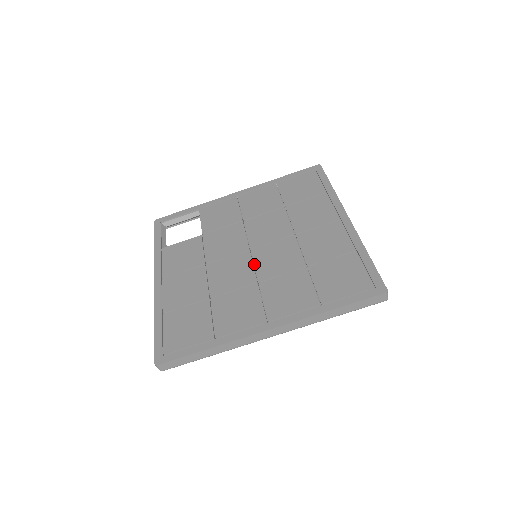
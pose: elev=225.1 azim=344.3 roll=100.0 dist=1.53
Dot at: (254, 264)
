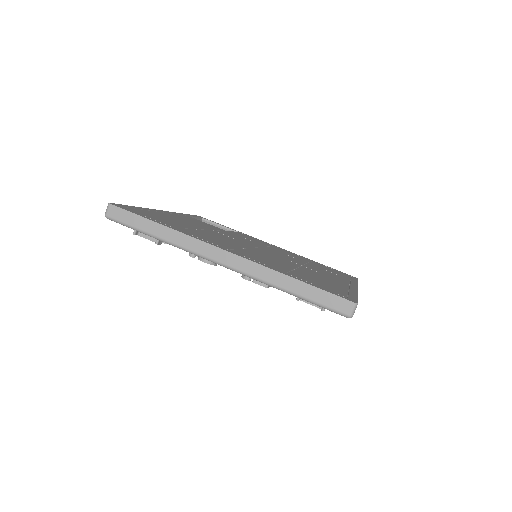
Dot at: (251, 248)
